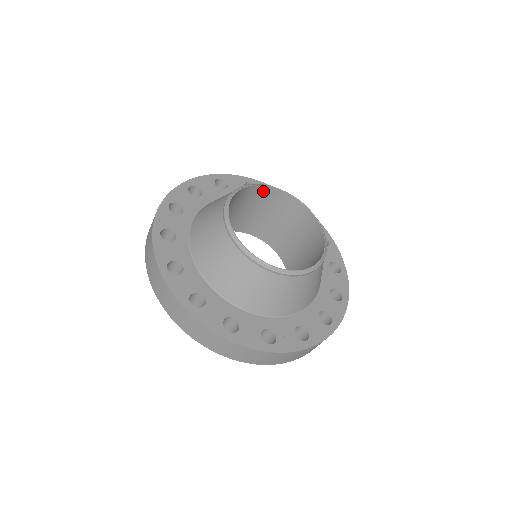
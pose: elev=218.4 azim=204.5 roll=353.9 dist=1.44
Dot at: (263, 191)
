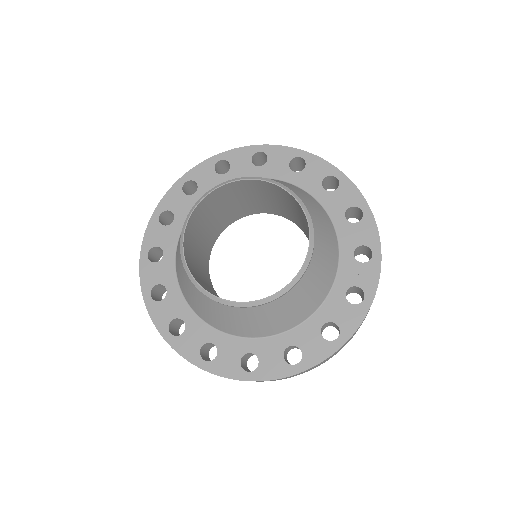
Dot at: (190, 227)
